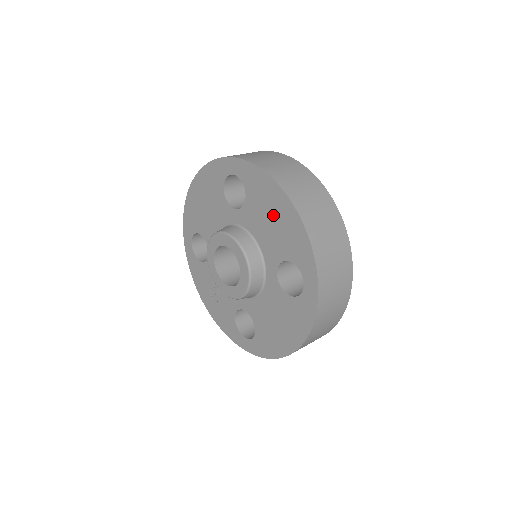
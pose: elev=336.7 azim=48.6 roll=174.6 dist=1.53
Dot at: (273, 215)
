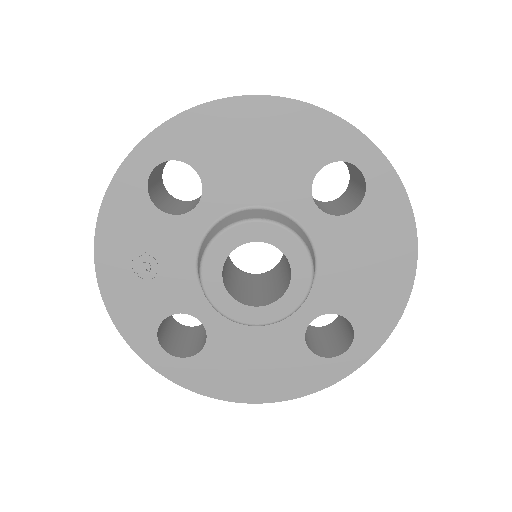
Dot at: (376, 263)
